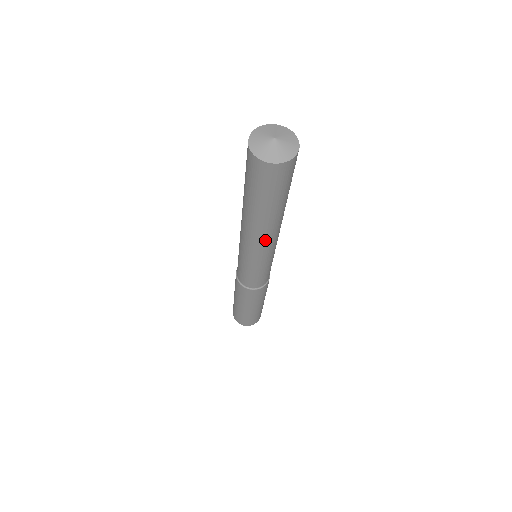
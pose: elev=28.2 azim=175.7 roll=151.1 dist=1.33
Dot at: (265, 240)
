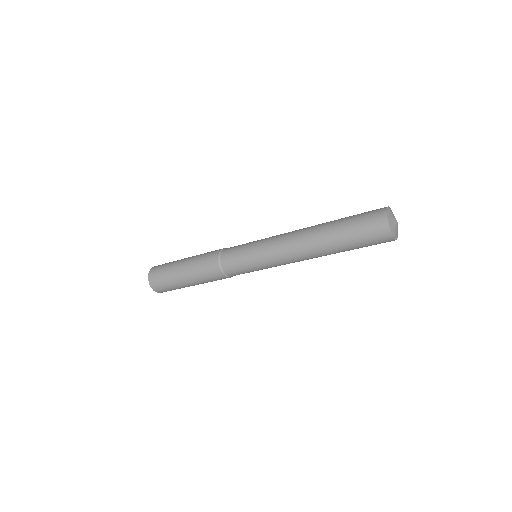
Dot at: (299, 255)
